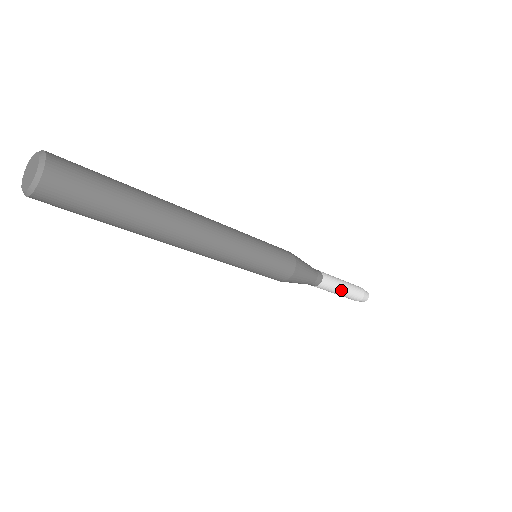
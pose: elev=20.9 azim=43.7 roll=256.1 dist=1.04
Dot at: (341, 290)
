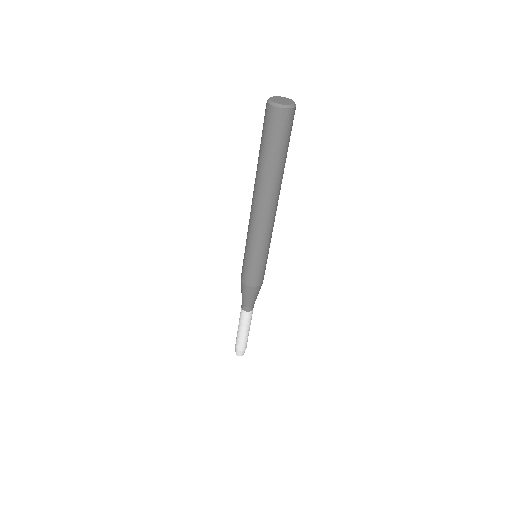
Dot at: (245, 330)
